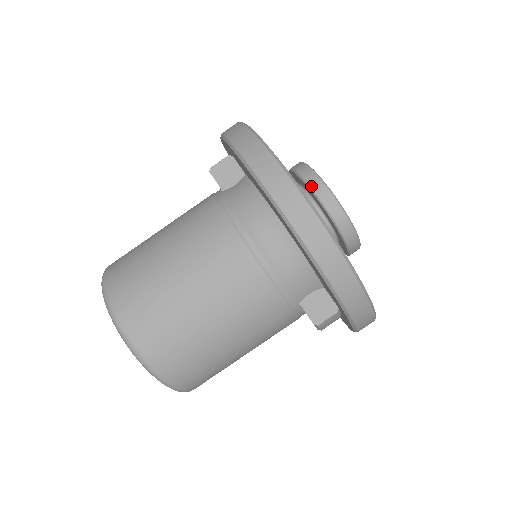
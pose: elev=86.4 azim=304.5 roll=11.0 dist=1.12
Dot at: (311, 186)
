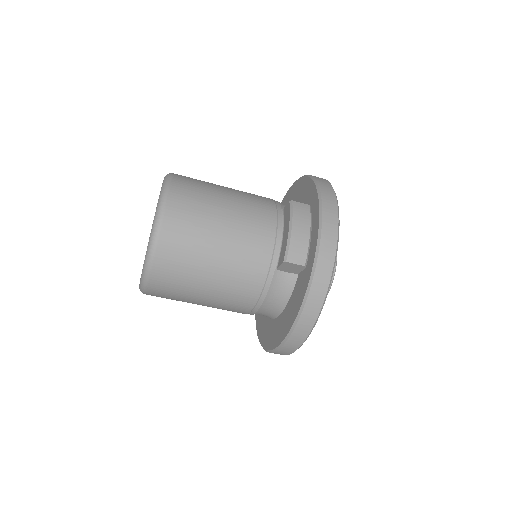
Dot at: occluded
